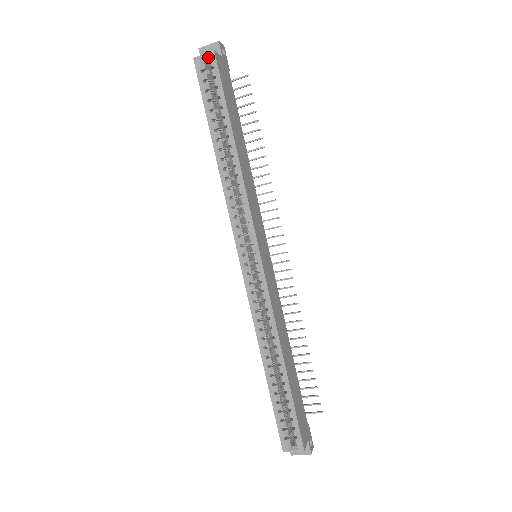
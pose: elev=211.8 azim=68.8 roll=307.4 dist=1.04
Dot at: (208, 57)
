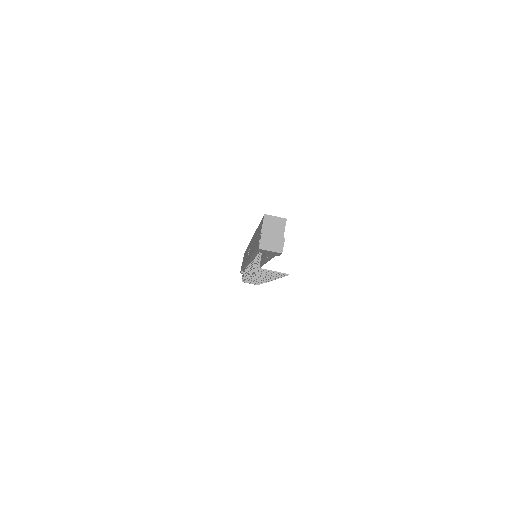
Dot at: occluded
